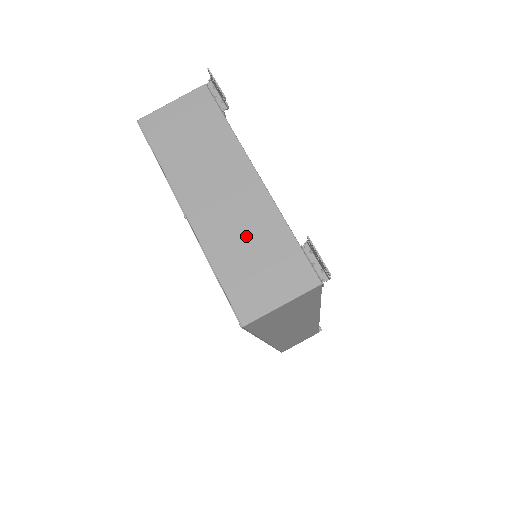
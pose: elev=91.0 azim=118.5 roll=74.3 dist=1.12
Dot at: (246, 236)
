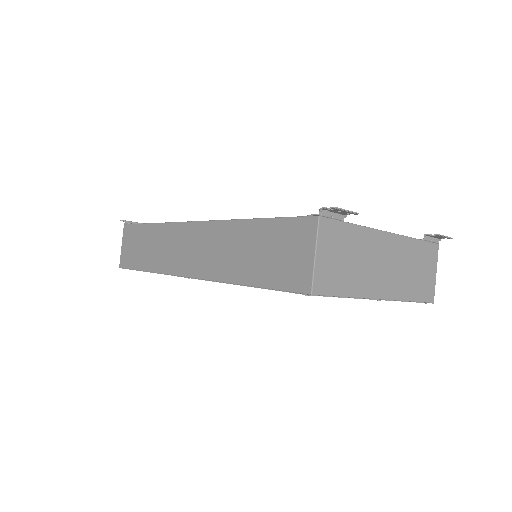
Dot at: (407, 268)
